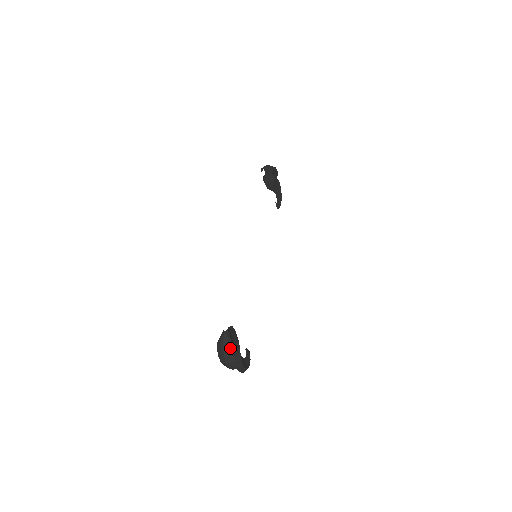
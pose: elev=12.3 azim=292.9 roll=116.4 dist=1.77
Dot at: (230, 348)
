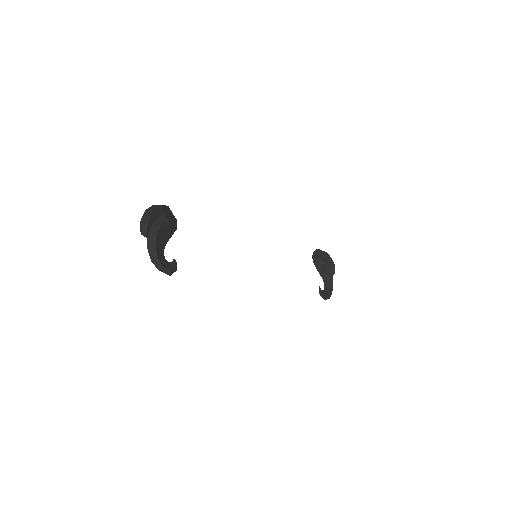
Dot at: (156, 207)
